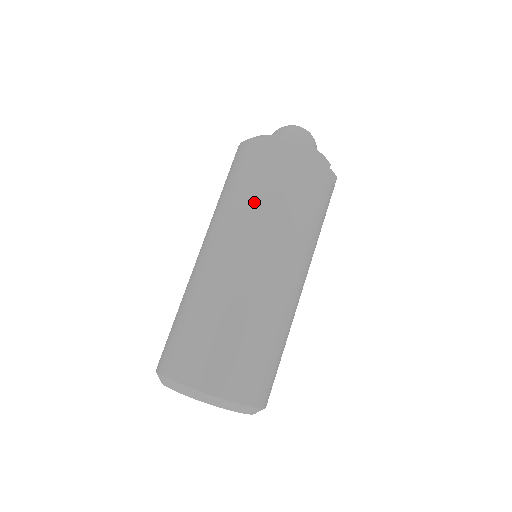
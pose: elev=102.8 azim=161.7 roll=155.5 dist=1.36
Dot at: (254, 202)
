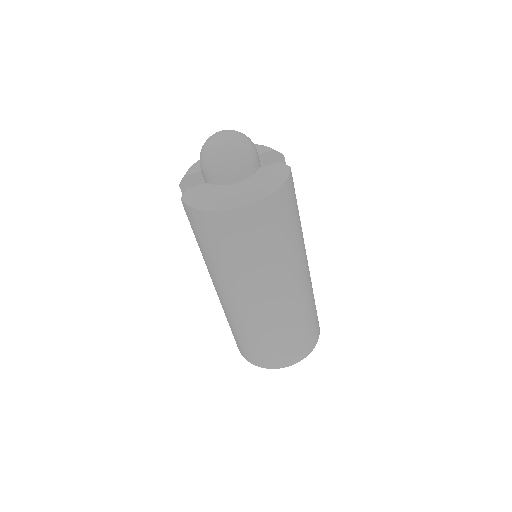
Dot at: (269, 260)
